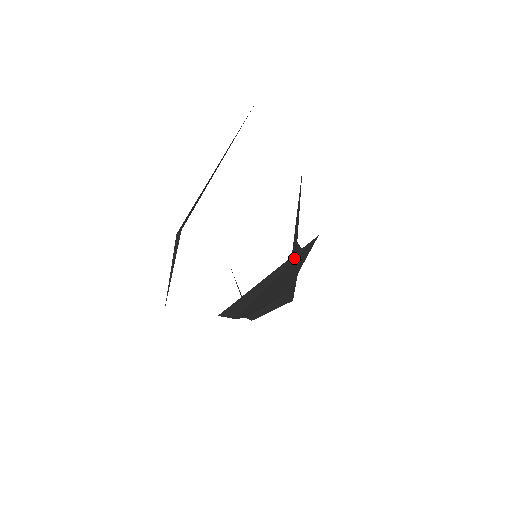
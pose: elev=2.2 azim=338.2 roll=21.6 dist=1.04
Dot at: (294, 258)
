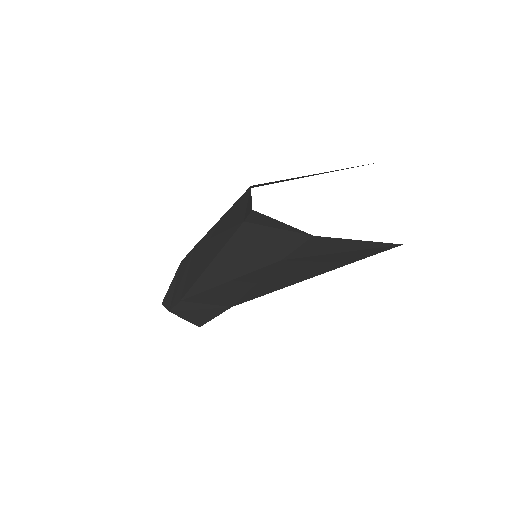
Dot at: (375, 247)
